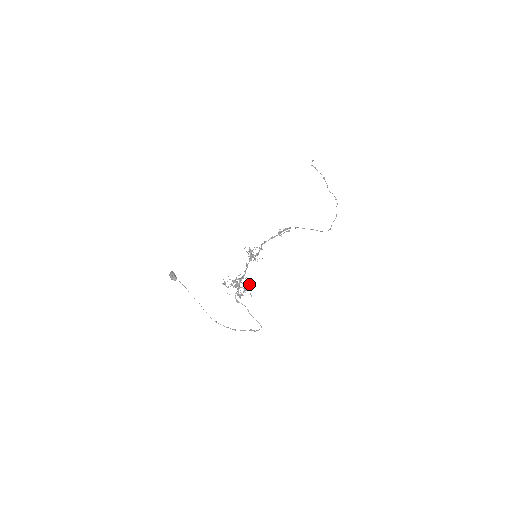
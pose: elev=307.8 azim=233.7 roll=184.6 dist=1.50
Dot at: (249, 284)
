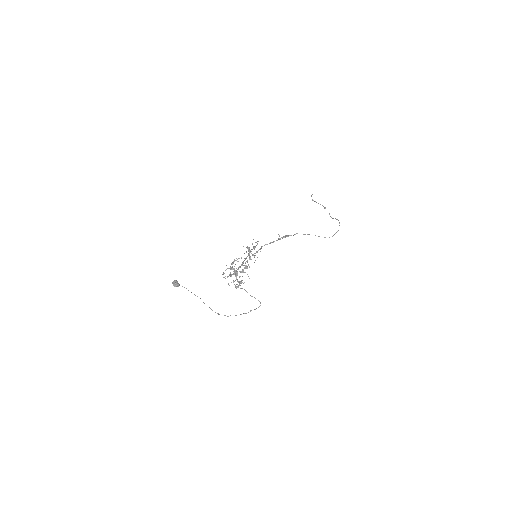
Dot at: occluded
